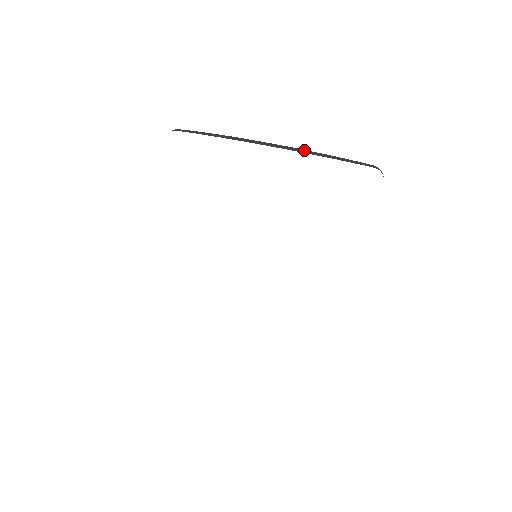
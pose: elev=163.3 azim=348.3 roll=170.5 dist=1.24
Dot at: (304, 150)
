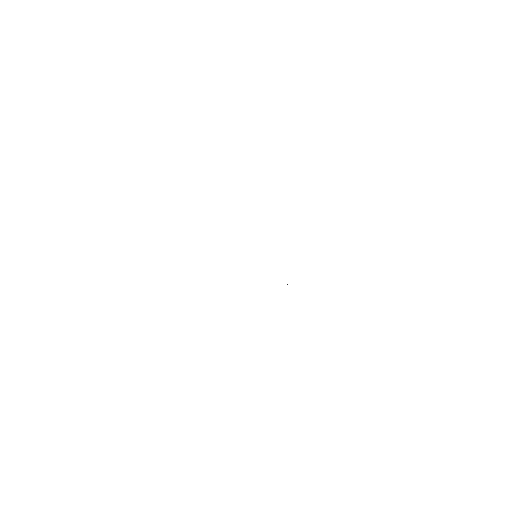
Dot at: occluded
